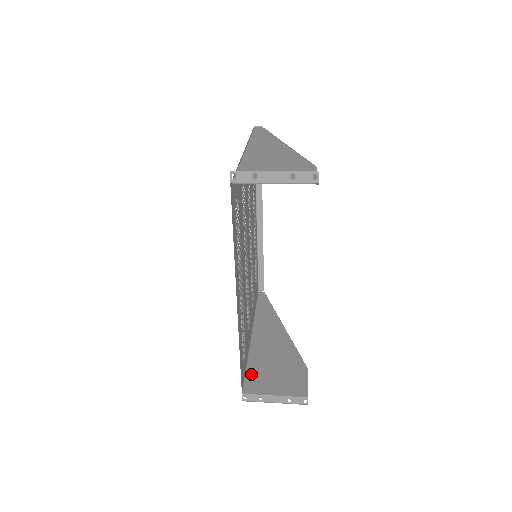
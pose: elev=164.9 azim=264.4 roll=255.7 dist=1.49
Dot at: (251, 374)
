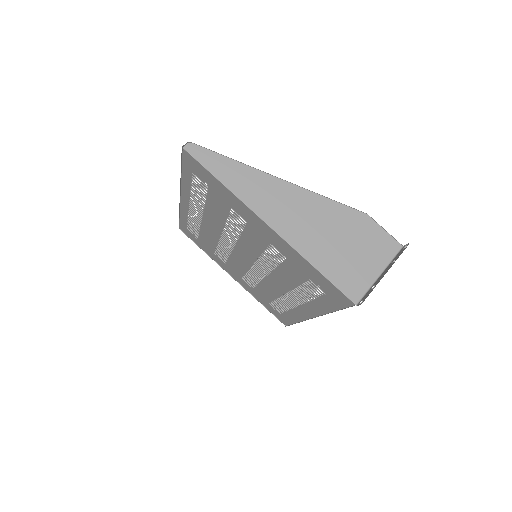
Dot at: occluded
